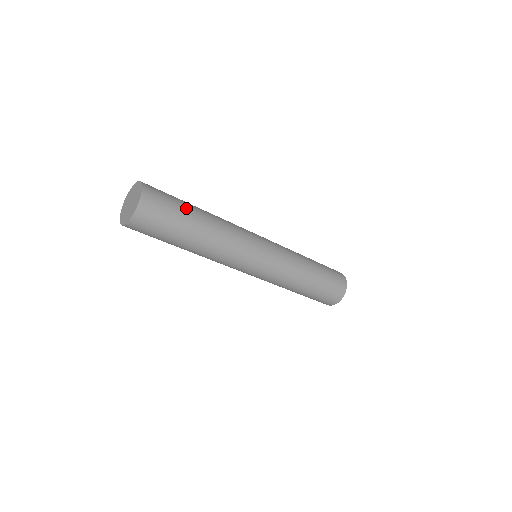
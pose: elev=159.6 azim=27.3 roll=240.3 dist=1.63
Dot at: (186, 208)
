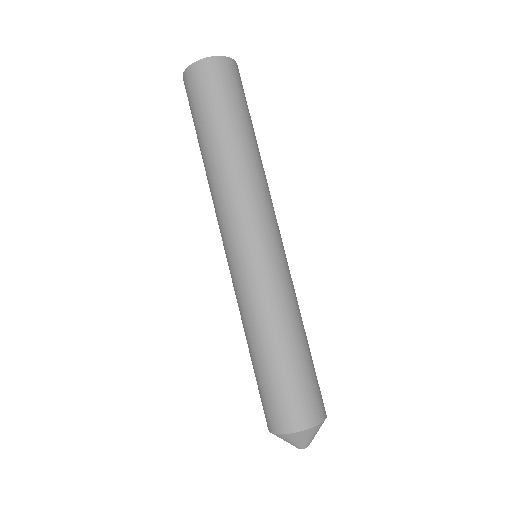
Dot at: occluded
